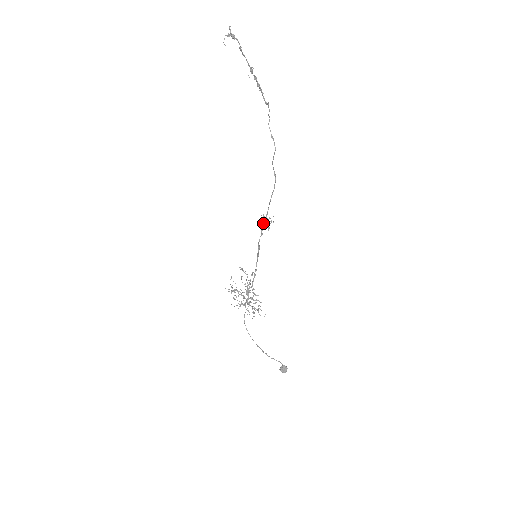
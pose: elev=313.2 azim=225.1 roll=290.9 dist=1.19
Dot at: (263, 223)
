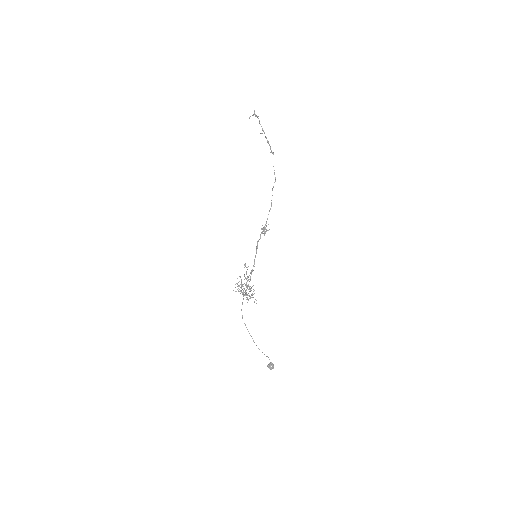
Dot at: (261, 228)
